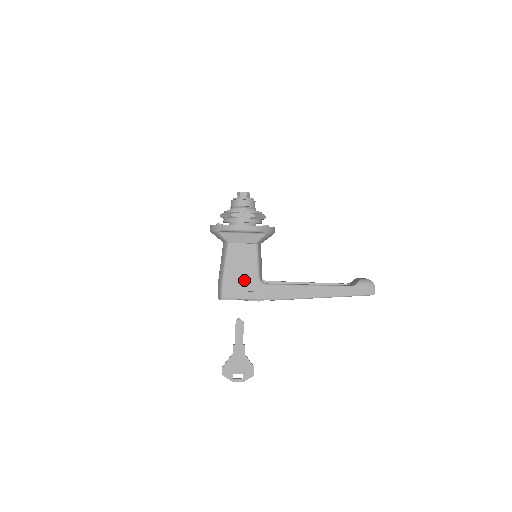
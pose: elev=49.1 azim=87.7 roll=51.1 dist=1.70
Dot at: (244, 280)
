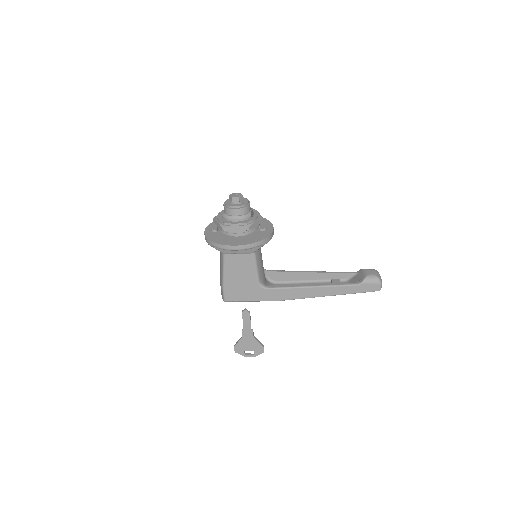
Dot at: (244, 286)
